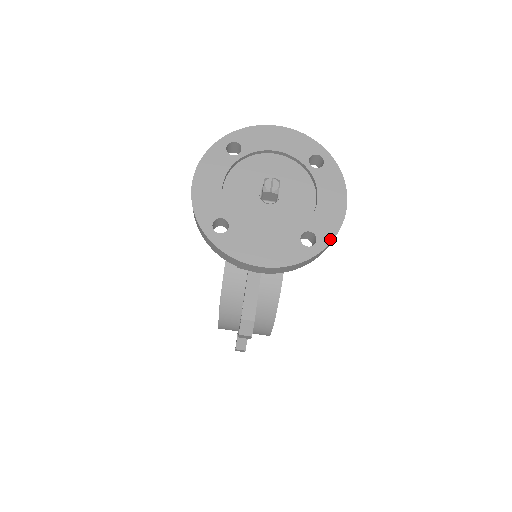
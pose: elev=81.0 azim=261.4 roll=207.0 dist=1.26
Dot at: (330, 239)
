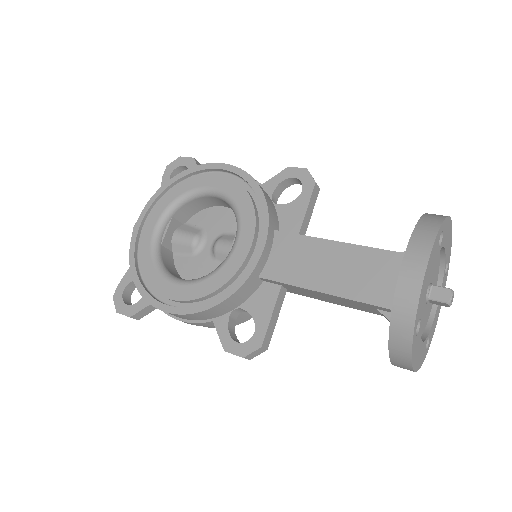
Dot at: occluded
